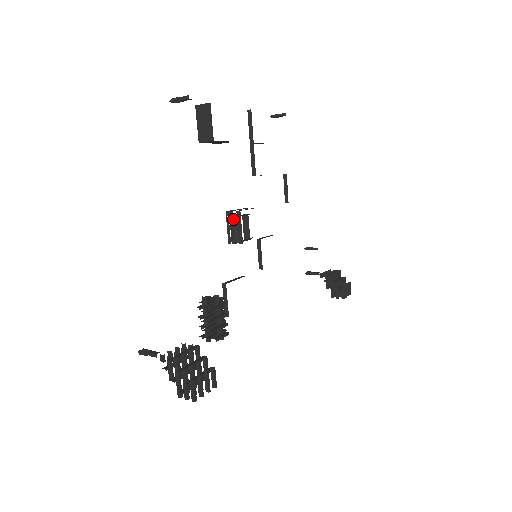
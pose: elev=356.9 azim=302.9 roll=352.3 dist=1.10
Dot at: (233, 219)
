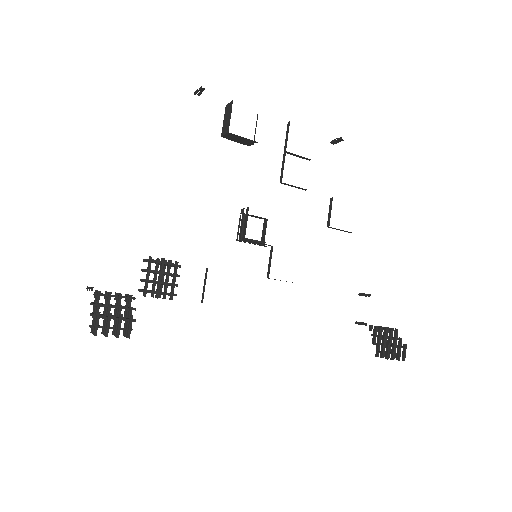
Dot at: (243, 216)
